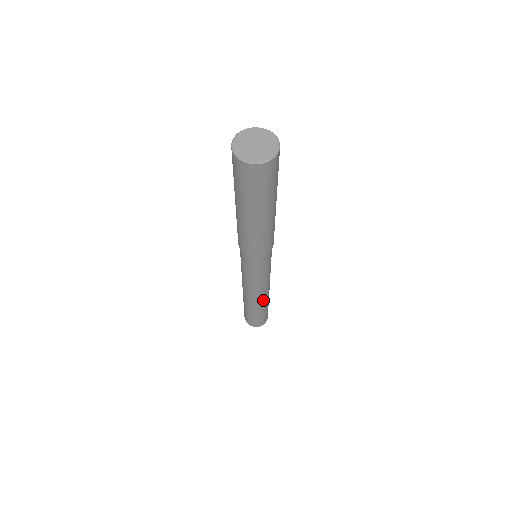
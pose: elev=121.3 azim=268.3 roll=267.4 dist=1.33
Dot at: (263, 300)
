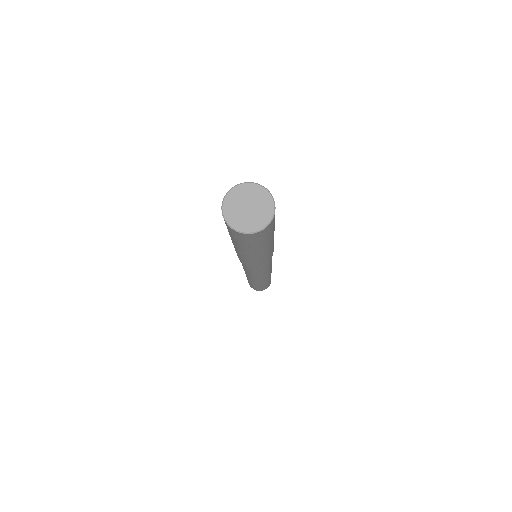
Dot at: (267, 279)
